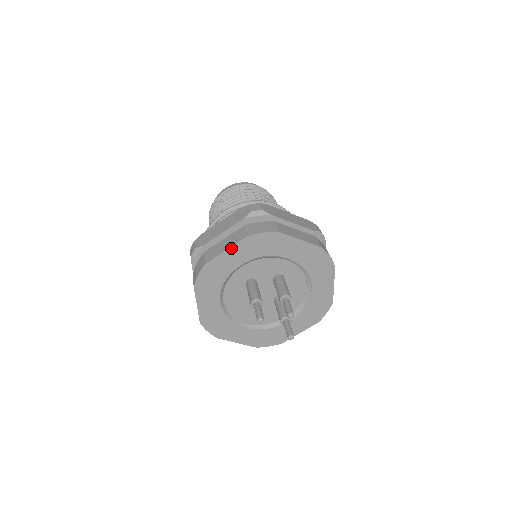
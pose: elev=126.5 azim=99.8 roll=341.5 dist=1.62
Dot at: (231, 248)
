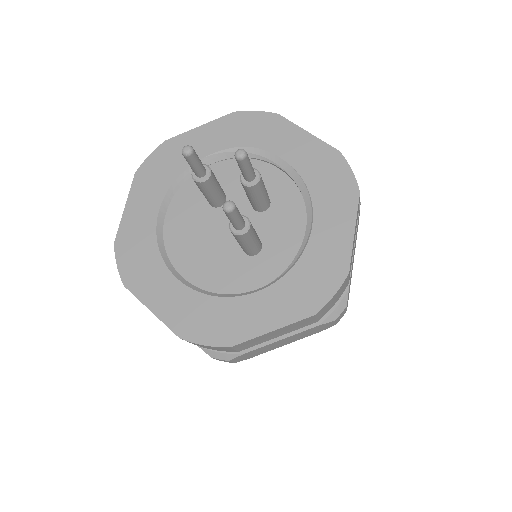
Dot at: (207, 125)
